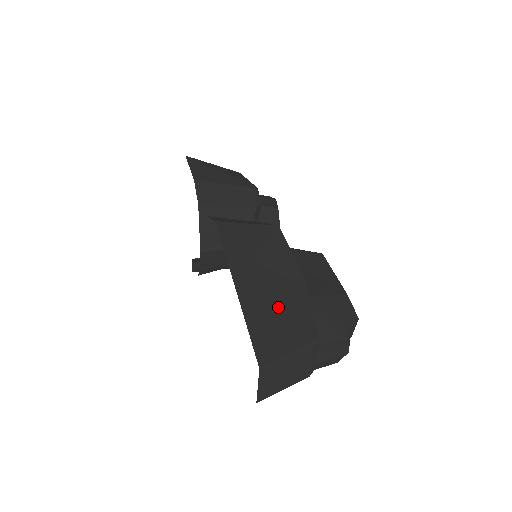
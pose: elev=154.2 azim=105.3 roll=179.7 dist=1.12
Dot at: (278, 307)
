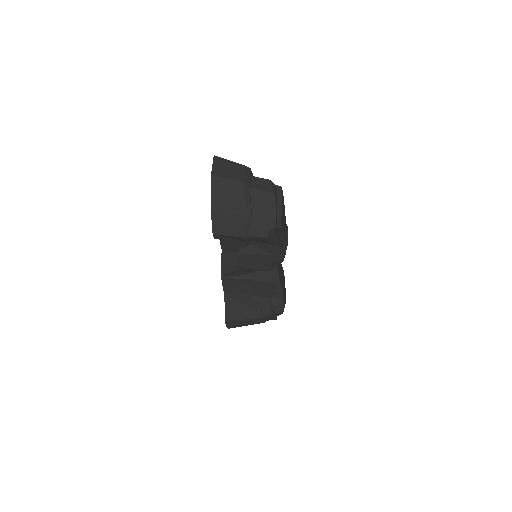
Dot at: occluded
